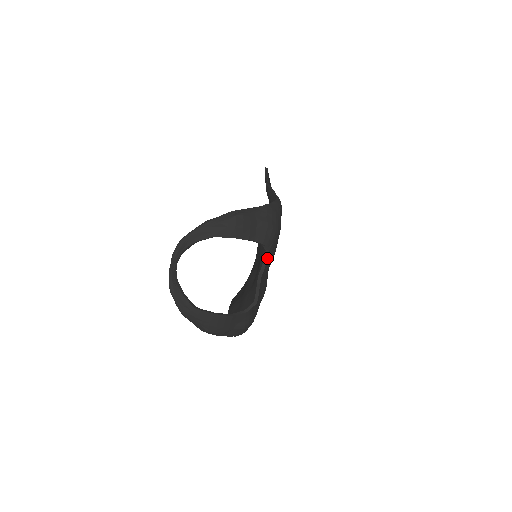
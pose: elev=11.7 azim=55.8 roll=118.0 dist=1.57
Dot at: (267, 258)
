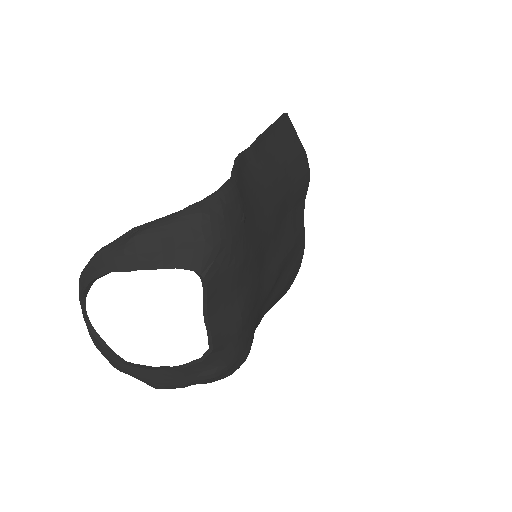
Dot at: (205, 288)
